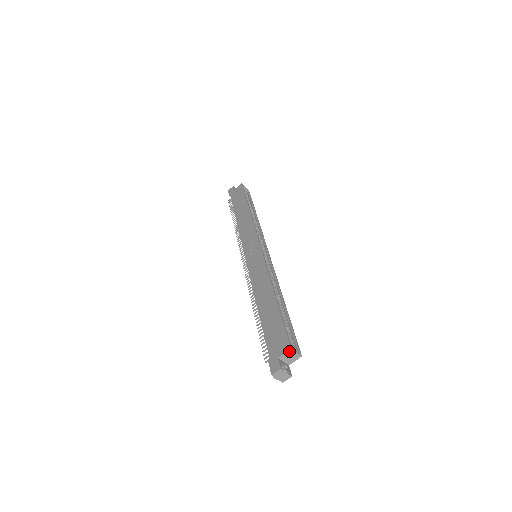
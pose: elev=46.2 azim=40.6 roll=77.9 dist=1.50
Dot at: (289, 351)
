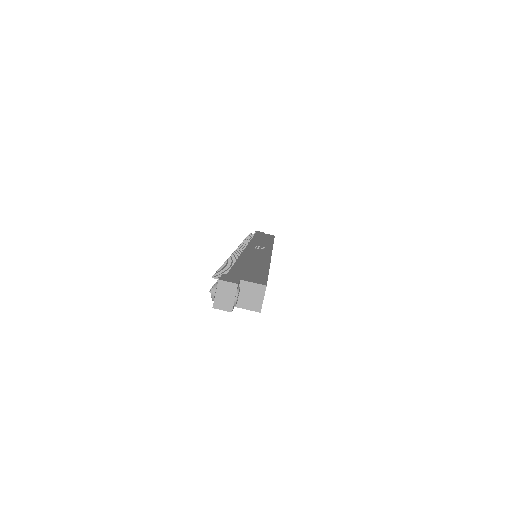
Dot at: (260, 287)
